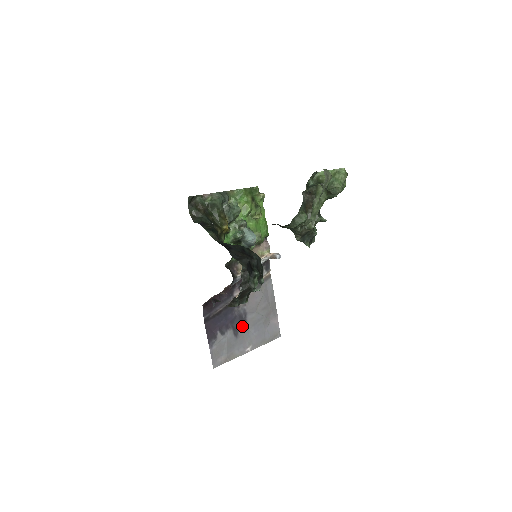
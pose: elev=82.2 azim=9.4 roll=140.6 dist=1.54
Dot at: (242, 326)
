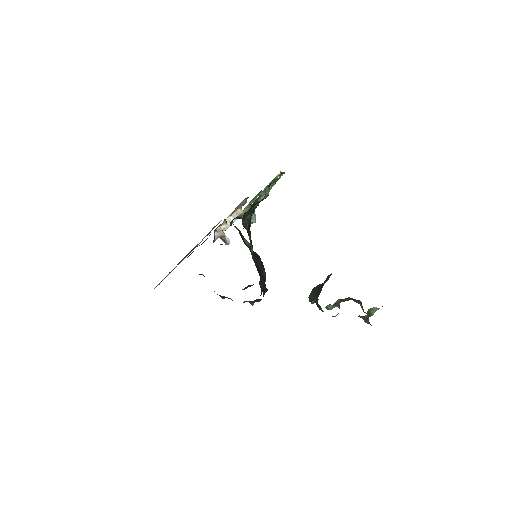
Dot at: occluded
